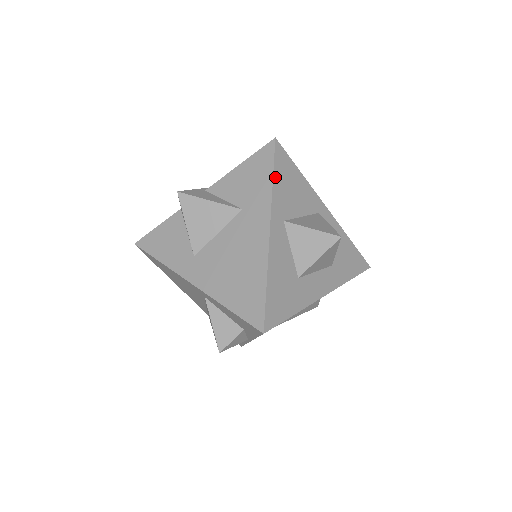
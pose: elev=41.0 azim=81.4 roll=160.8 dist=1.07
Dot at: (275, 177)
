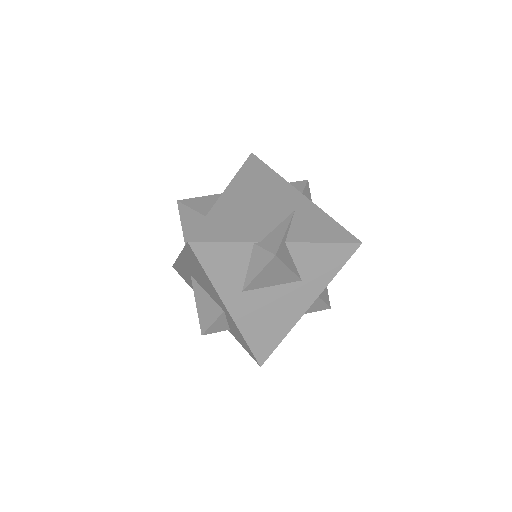
Dot at: (338, 271)
